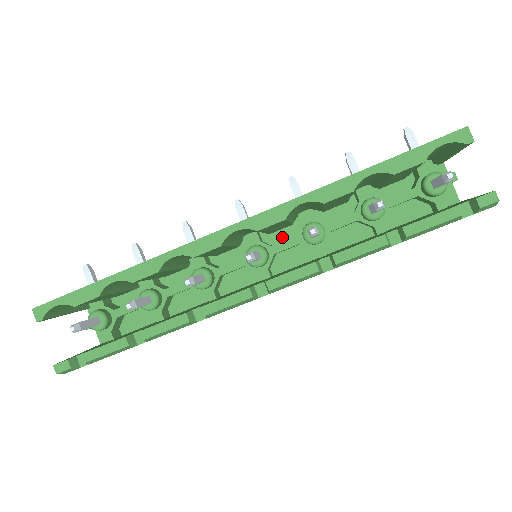
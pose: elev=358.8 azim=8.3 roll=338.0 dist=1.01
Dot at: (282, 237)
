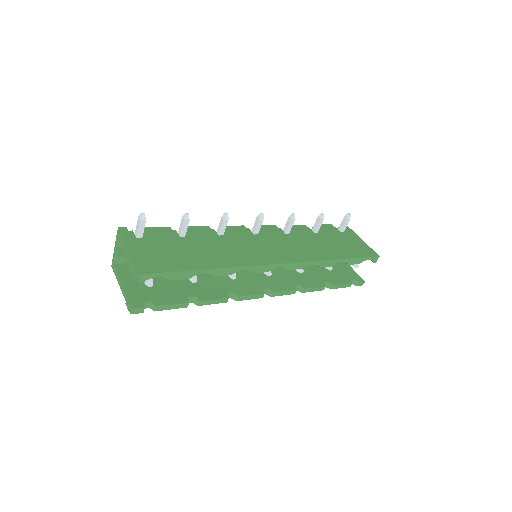
Dot at: occluded
